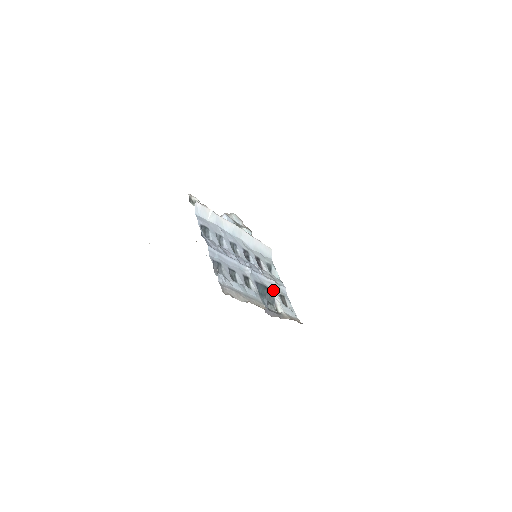
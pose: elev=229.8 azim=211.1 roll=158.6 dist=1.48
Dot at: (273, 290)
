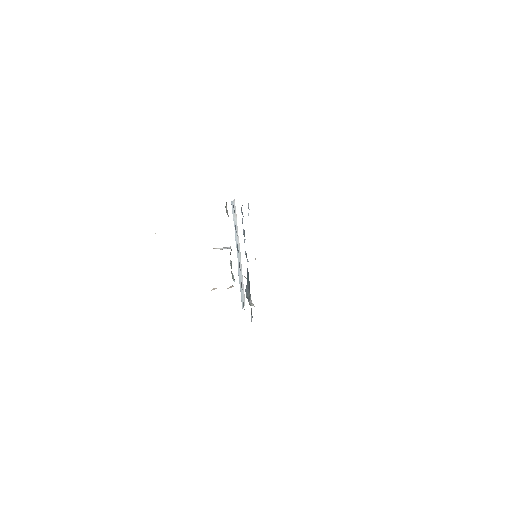
Dot at: (250, 296)
